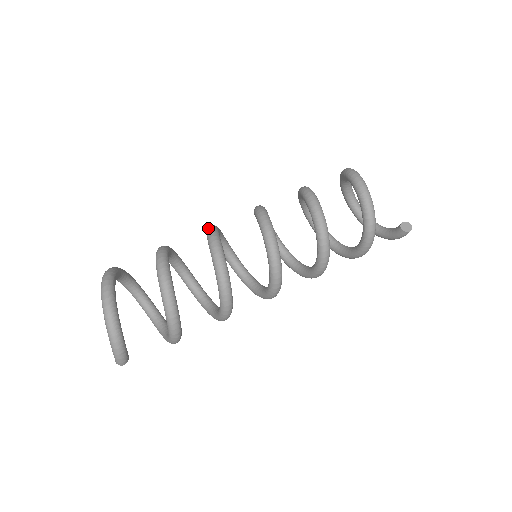
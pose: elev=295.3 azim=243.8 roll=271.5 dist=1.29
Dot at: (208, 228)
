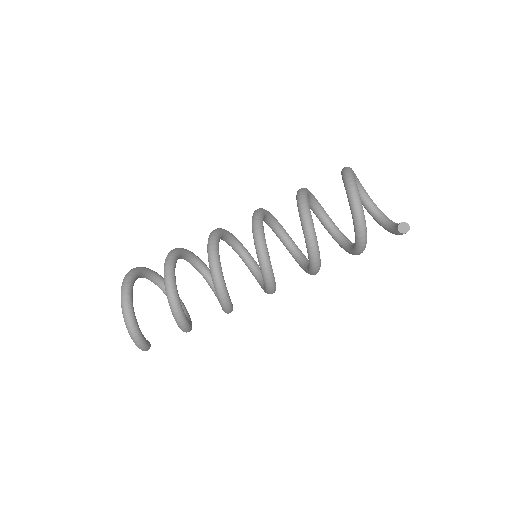
Dot at: (209, 238)
